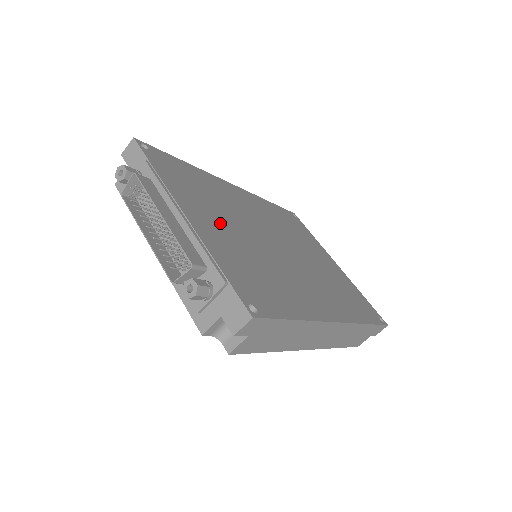
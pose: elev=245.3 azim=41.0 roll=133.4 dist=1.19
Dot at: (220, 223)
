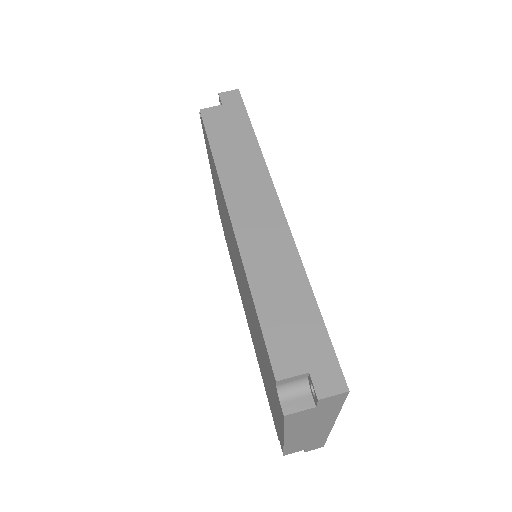
Dot at: occluded
